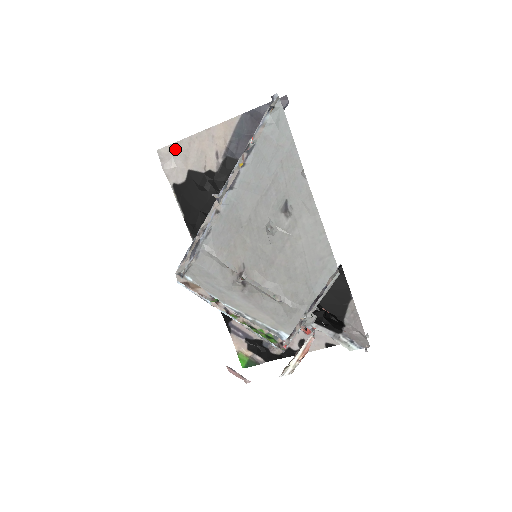
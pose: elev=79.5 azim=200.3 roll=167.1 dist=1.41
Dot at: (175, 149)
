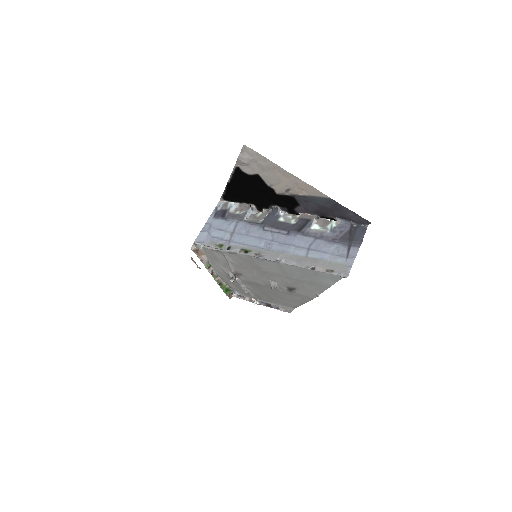
Dot at: (260, 158)
